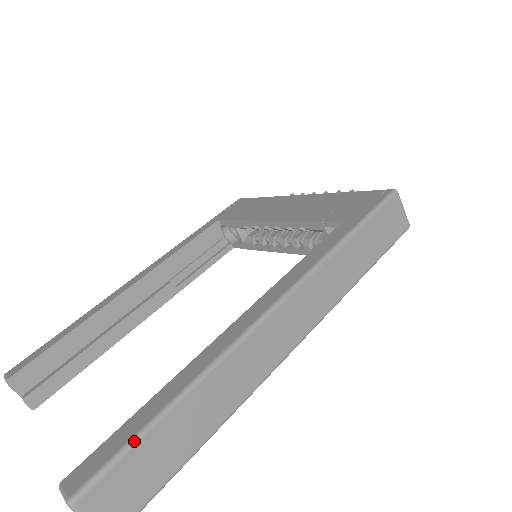
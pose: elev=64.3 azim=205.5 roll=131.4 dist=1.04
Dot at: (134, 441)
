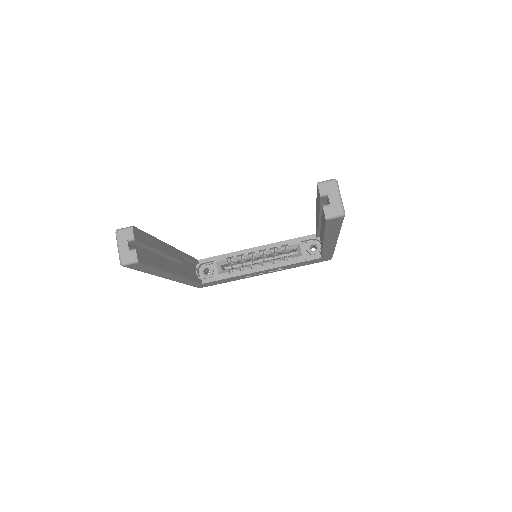
Dot at: occluded
